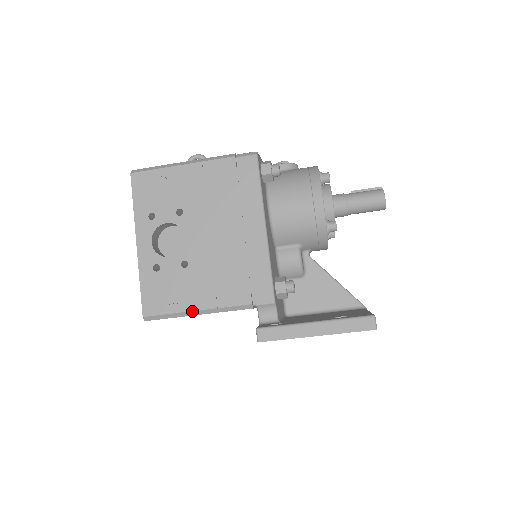
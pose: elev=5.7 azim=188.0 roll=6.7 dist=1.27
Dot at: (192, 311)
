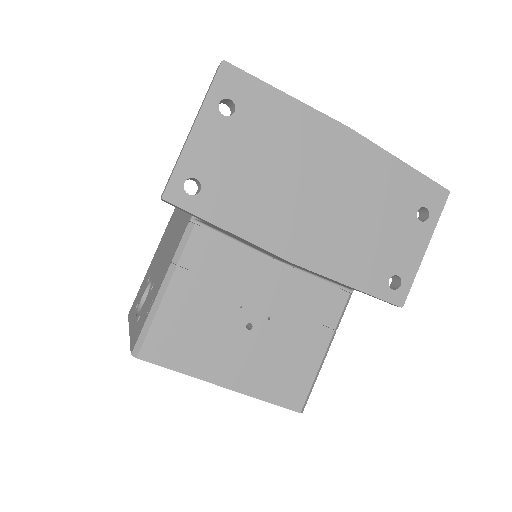
Dot at: (158, 293)
